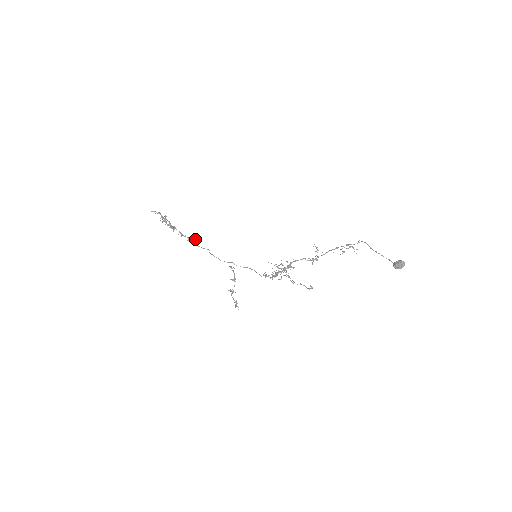
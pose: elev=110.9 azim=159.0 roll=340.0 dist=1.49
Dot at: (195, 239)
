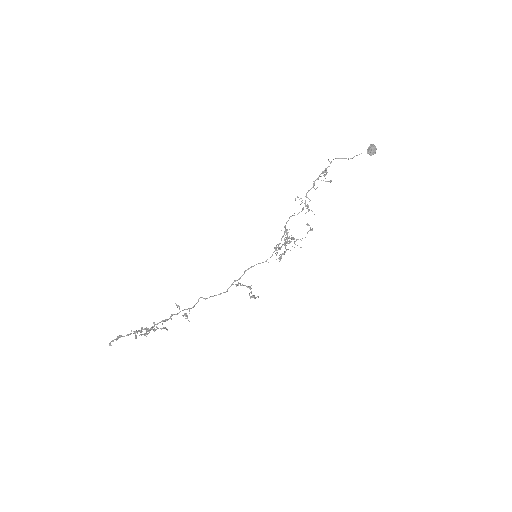
Dot at: (179, 307)
